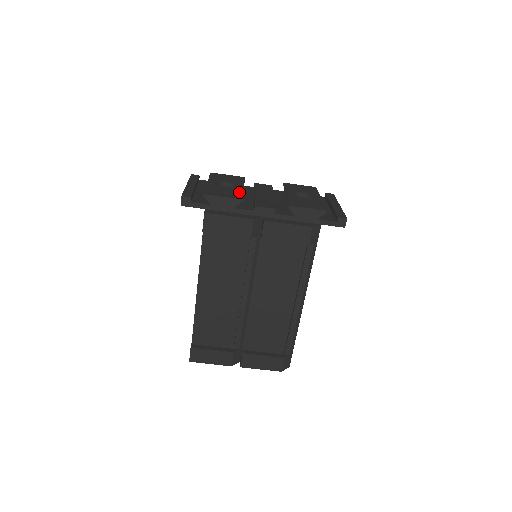
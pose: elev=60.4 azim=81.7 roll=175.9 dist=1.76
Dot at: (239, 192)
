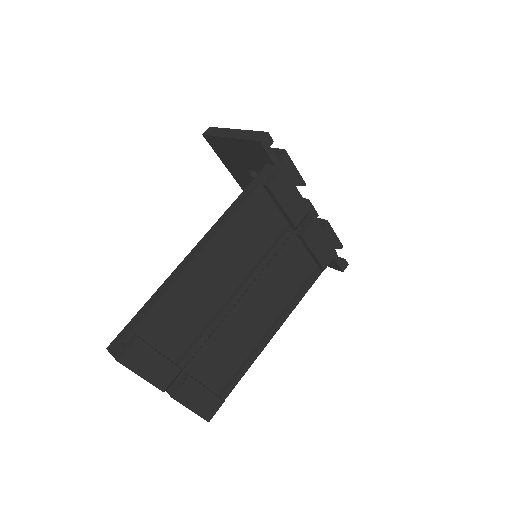
Dot at: occluded
